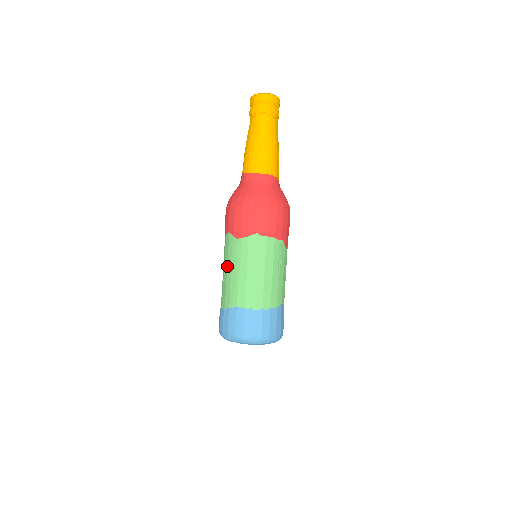
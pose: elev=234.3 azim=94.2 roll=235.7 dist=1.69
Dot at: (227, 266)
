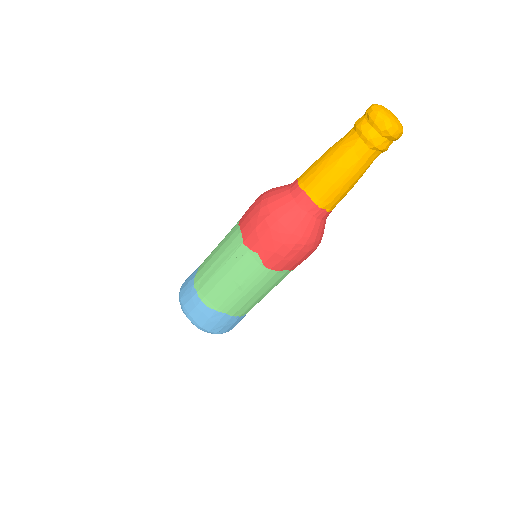
Dot at: (235, 279)
